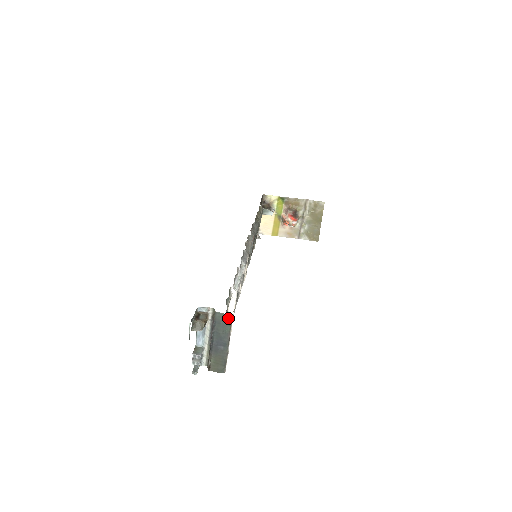
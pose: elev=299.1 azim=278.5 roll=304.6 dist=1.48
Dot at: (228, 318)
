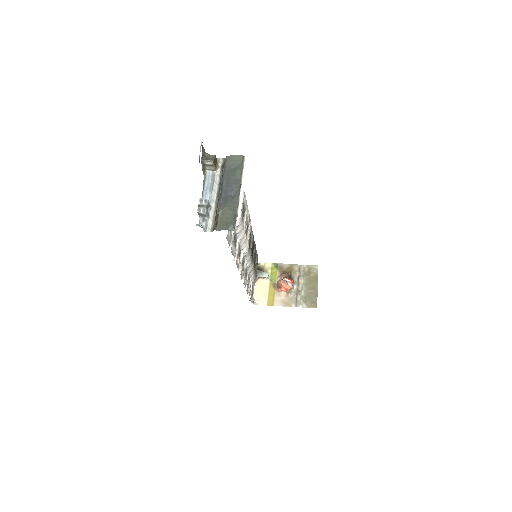
Dot at: (239, 160)
